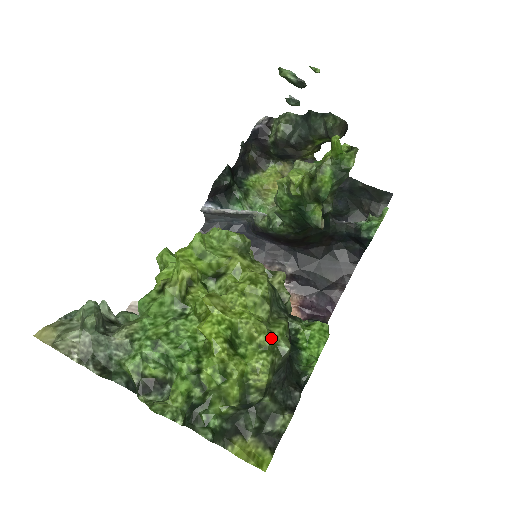
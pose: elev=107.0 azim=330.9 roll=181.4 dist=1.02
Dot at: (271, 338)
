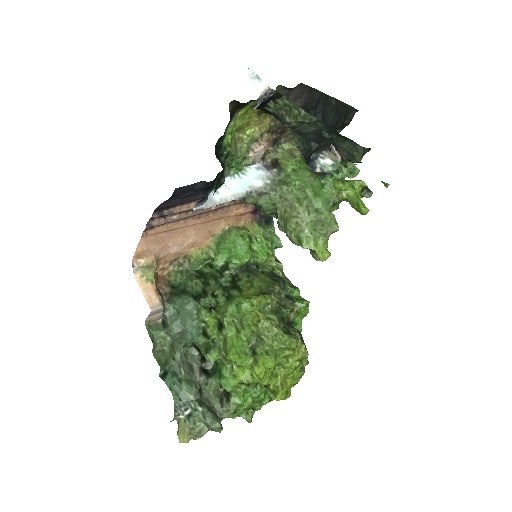
Dot at: occluded
